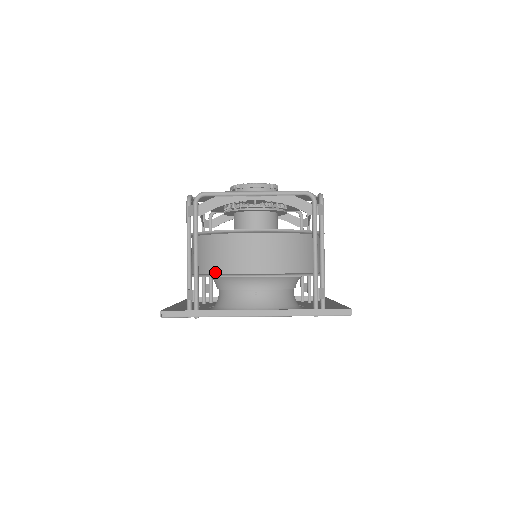
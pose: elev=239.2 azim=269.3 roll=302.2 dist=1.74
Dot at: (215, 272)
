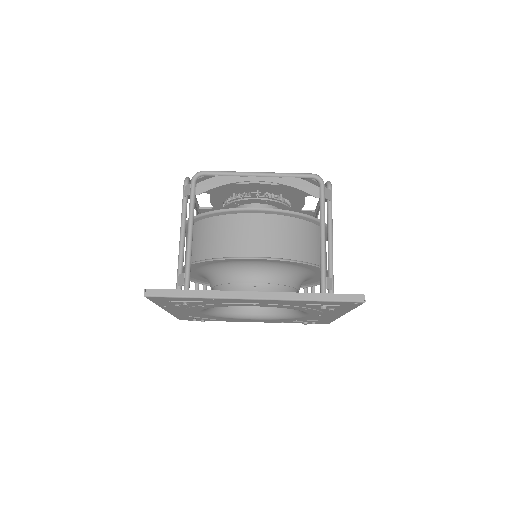
Dot at: (210, 257)
